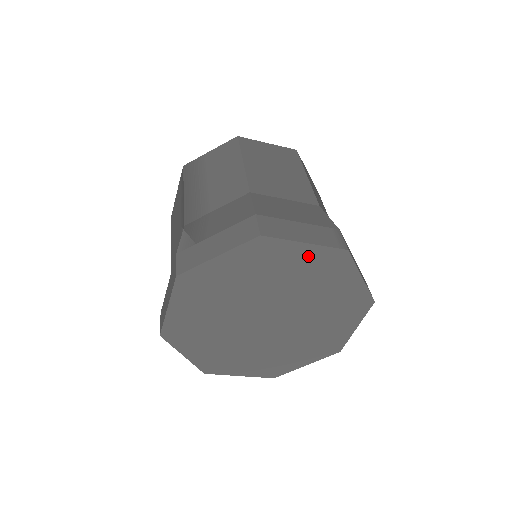
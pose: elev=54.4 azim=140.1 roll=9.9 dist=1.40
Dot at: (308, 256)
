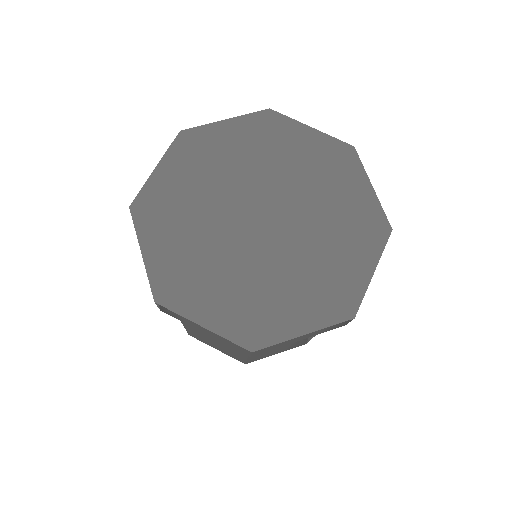
Dot at: (361, 199)
